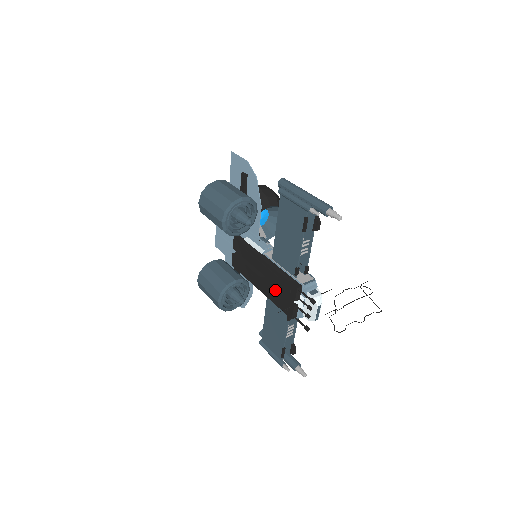
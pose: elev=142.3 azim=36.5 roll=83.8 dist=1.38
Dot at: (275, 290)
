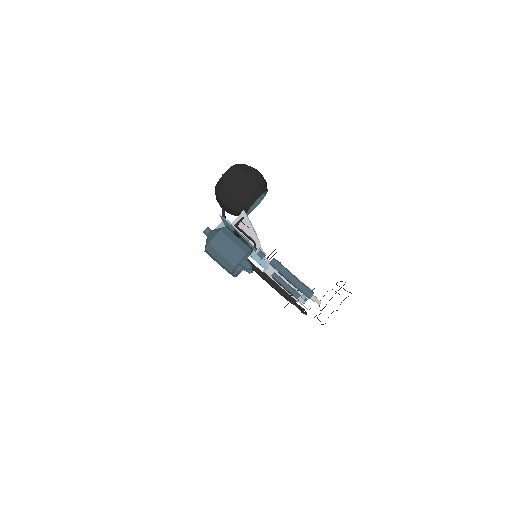
Dot at: (277, 291)
